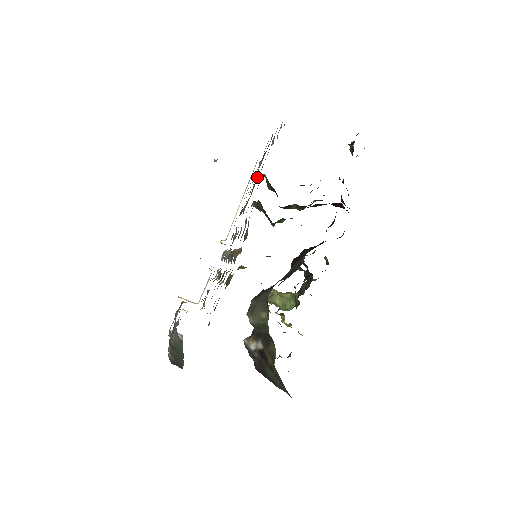
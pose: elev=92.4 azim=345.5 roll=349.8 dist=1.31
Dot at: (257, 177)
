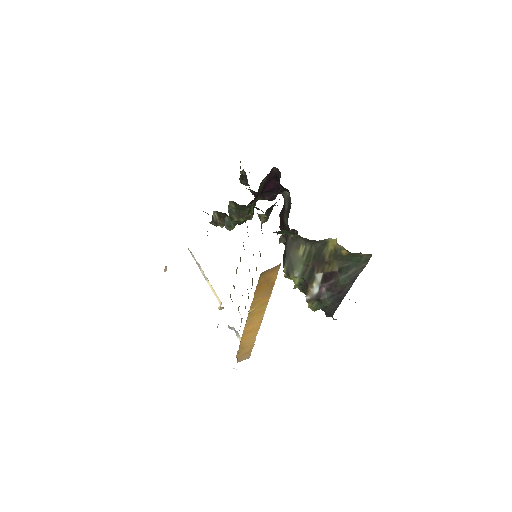
Dot at: (207, 231)
